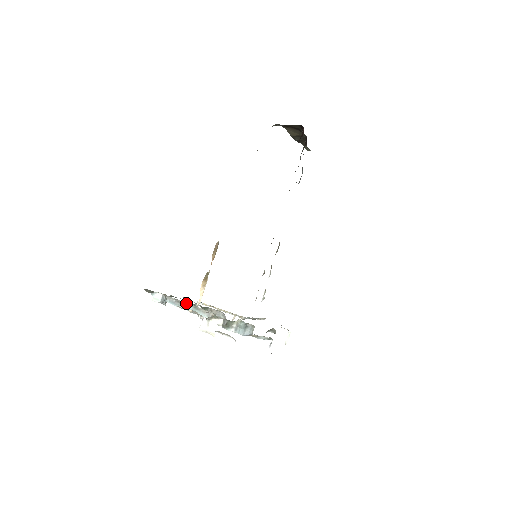
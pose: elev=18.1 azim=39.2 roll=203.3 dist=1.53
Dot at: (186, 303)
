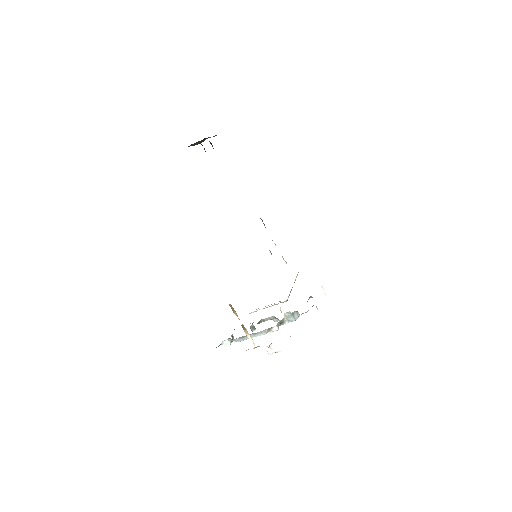
Dot at: (246, 336)
